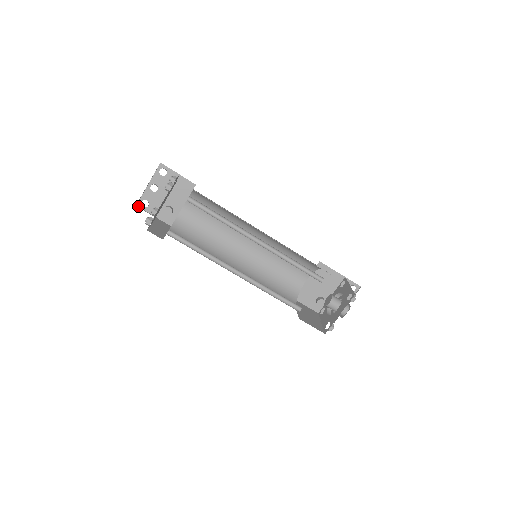
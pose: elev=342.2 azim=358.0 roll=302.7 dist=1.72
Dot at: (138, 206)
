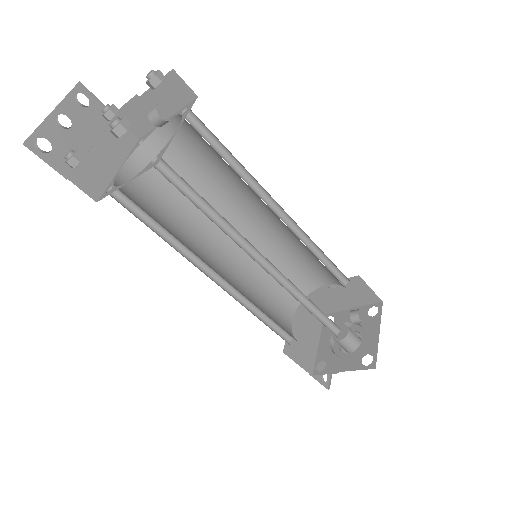
Dot at: (26, 146)
